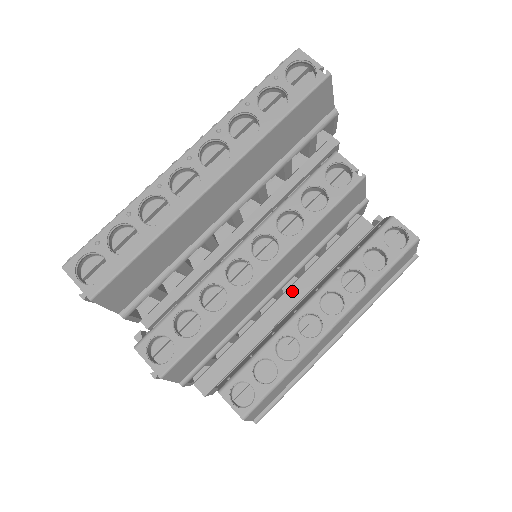
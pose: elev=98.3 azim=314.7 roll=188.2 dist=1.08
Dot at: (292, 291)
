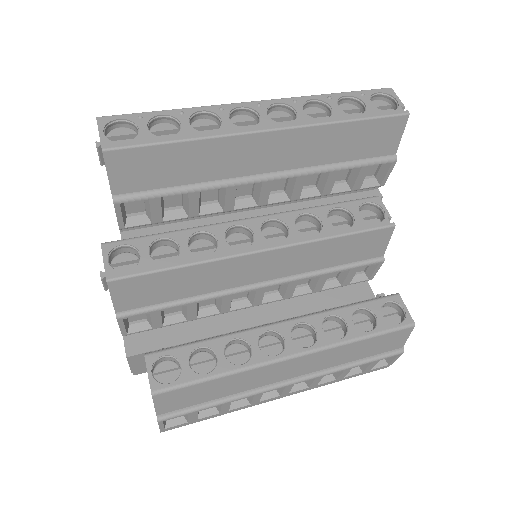
Dot at: (270, 310)
